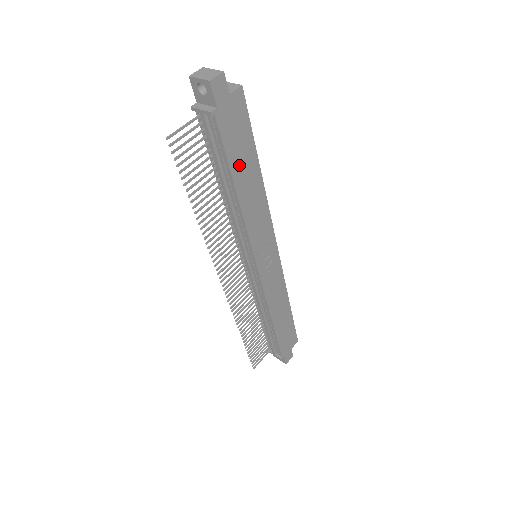
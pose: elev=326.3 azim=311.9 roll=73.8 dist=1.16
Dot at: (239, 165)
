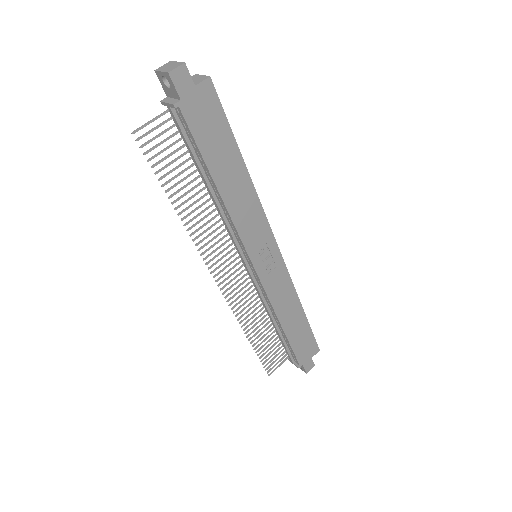
Dot at: (217, 159)
